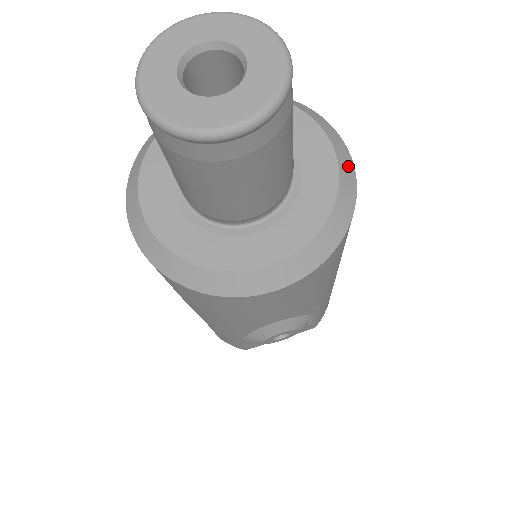
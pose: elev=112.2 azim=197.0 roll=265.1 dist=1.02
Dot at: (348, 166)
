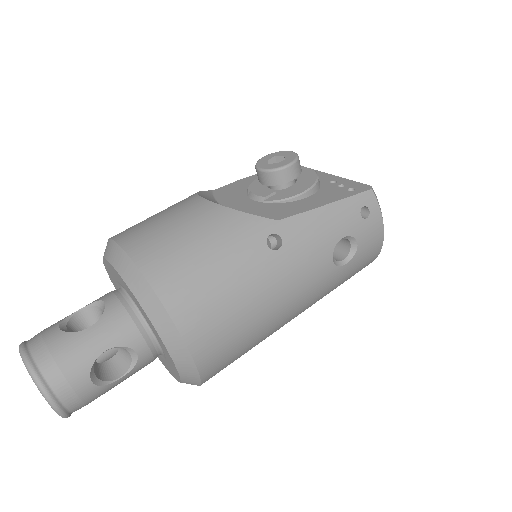
Dot at: (188, 368)
